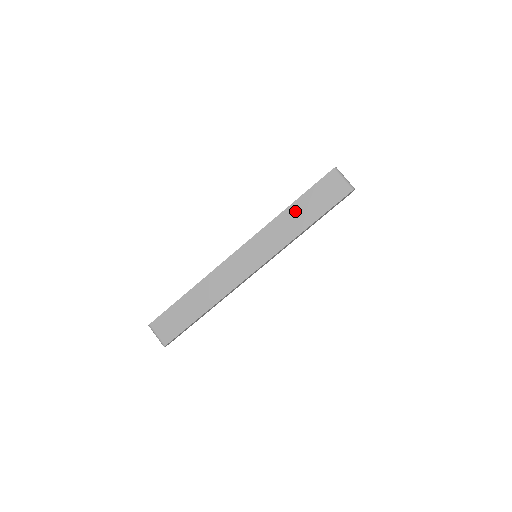
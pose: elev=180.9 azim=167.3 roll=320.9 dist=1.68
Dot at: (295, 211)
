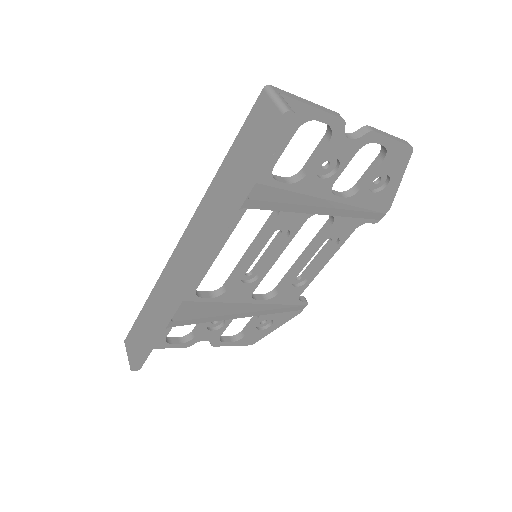
Dot at: (225, 171)
